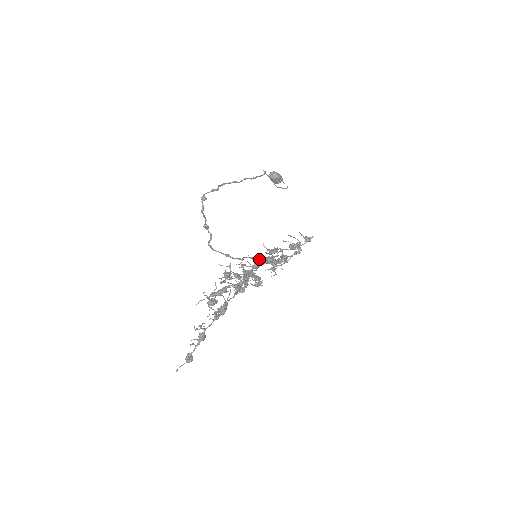
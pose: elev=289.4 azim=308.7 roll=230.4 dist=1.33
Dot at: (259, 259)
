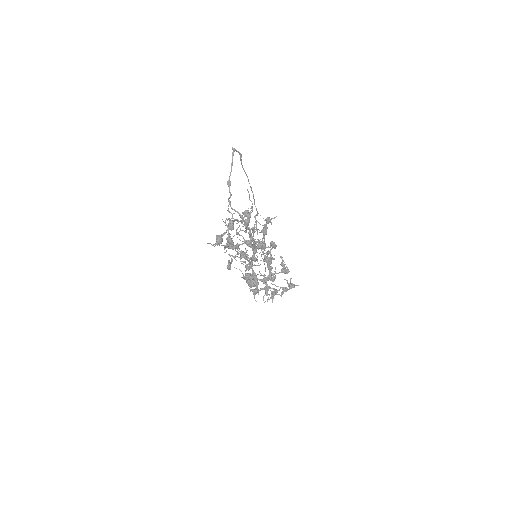
Dot at: (269, 218)
